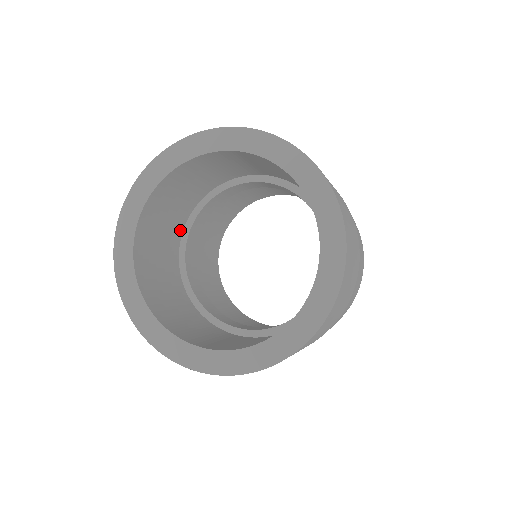
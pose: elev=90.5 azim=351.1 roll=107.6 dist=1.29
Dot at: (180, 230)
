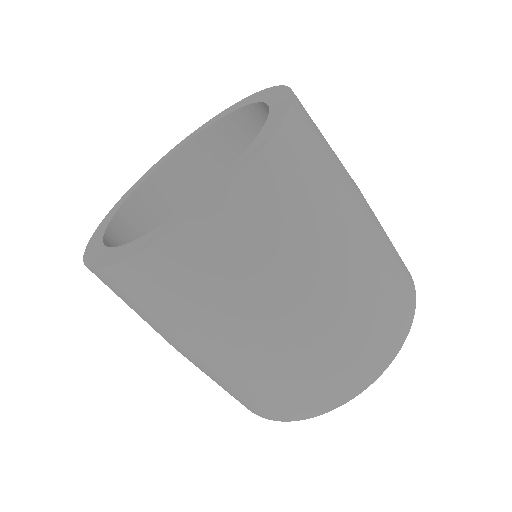
Dot at: occluded
